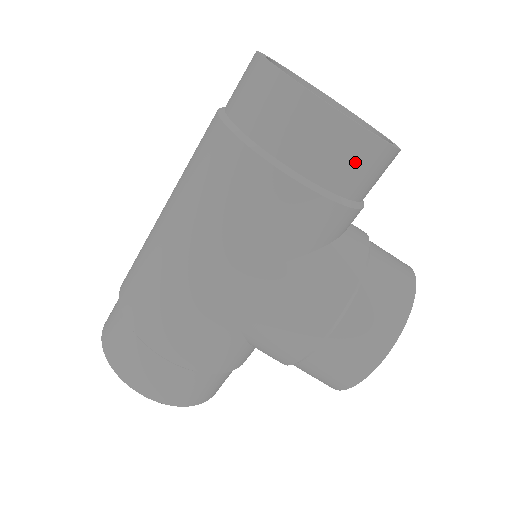
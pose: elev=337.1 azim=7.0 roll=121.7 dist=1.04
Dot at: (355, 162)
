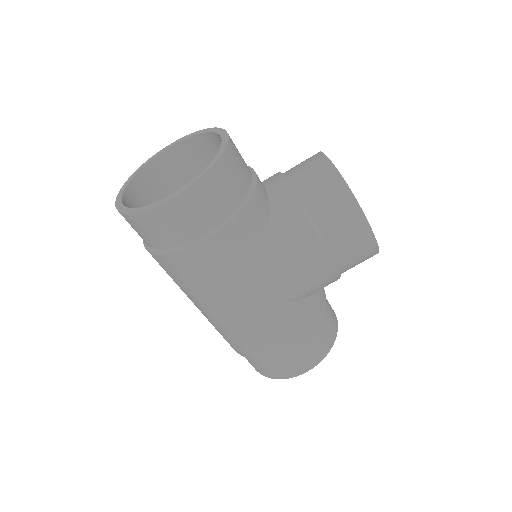
Dot at: (219, 191)
